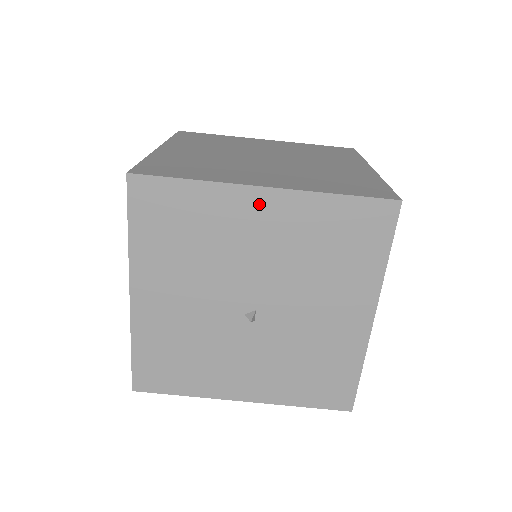
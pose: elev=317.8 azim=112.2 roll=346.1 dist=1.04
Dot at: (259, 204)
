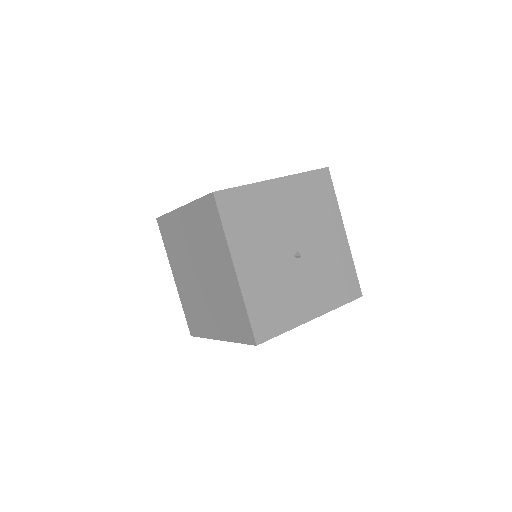
Dot at: (277, 188)
